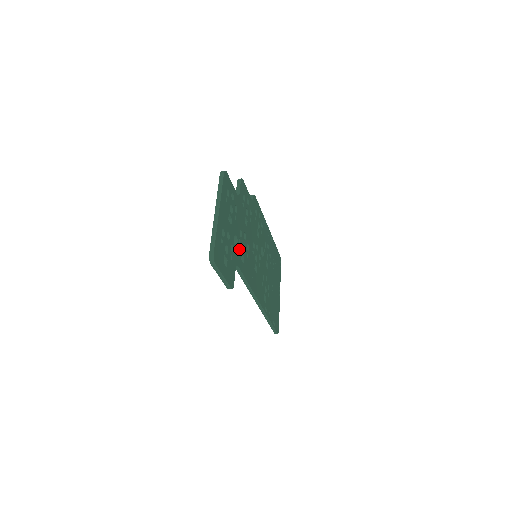
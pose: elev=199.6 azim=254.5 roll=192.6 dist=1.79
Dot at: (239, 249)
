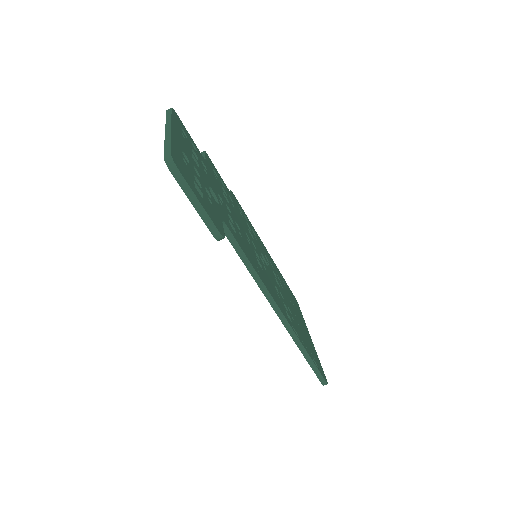
Dot at: (222, 210)
